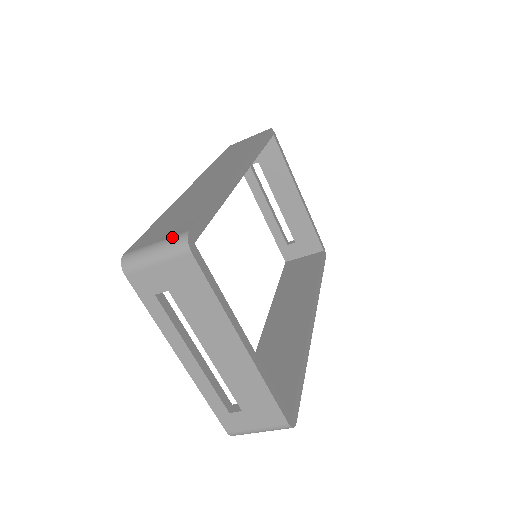
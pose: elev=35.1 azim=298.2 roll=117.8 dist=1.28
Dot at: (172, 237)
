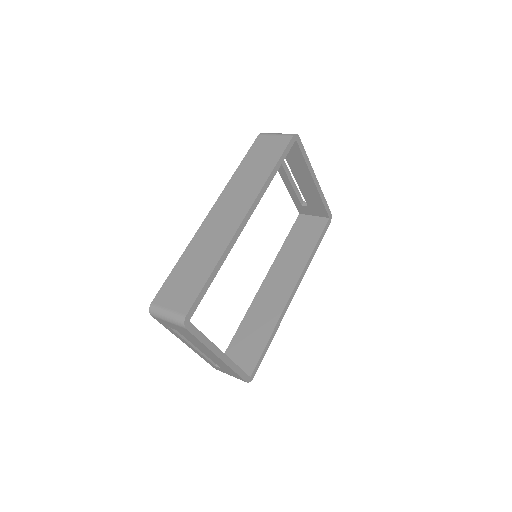
Dot at: (177, 313)
